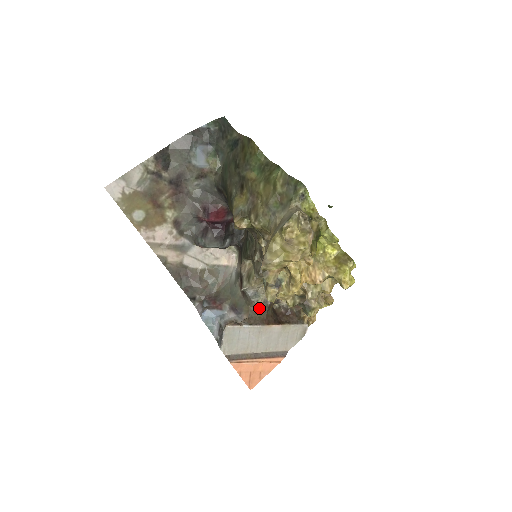
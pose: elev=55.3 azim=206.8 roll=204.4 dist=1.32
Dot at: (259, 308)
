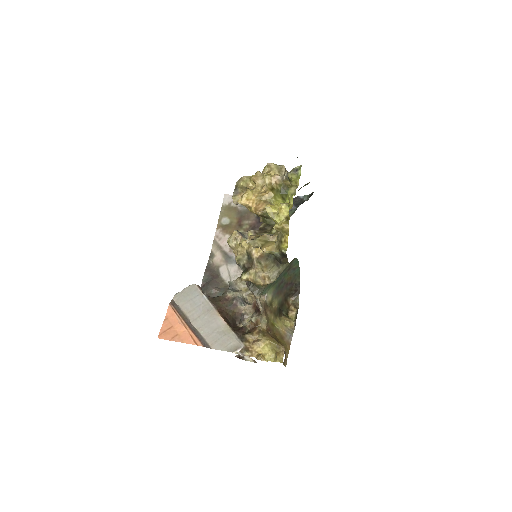
Dot at: (226, 300)
